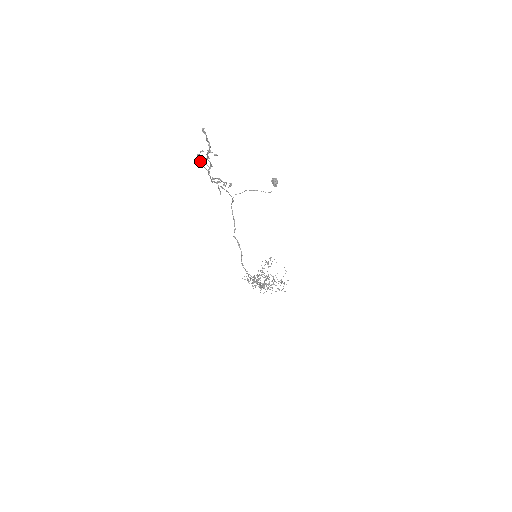
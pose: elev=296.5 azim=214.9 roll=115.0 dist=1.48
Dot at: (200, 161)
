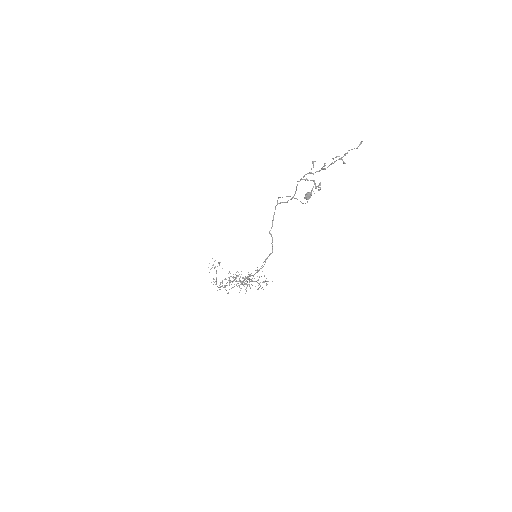
Dot at: (313, 162)
